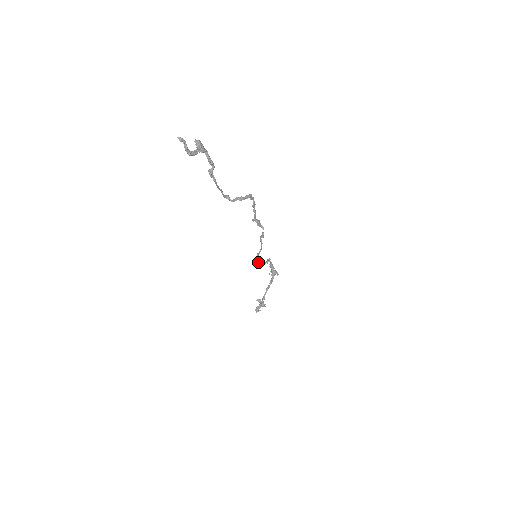
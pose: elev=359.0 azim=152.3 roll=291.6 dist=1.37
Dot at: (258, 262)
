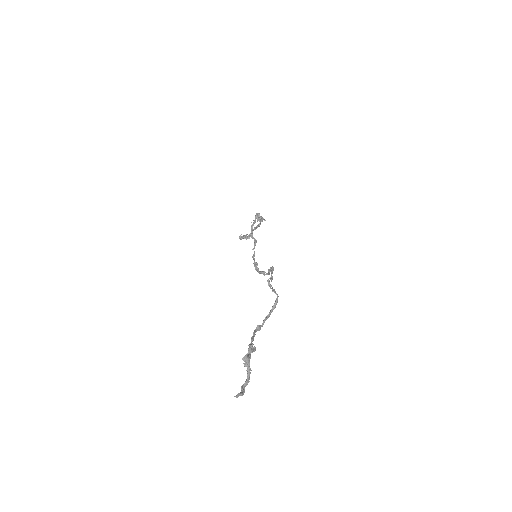
Dot at: (254, 247)
